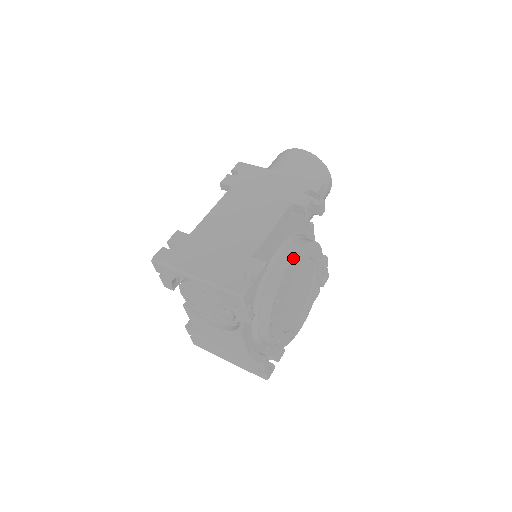
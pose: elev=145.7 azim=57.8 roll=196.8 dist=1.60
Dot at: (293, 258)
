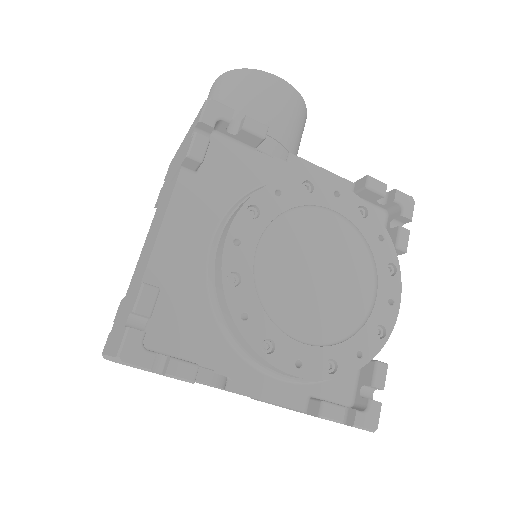
Dot at: (227, 236)
